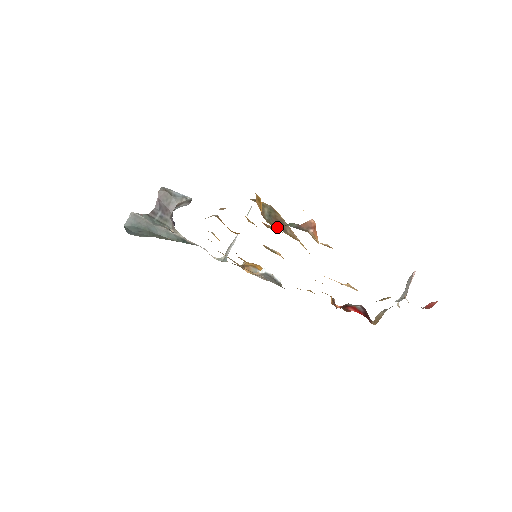
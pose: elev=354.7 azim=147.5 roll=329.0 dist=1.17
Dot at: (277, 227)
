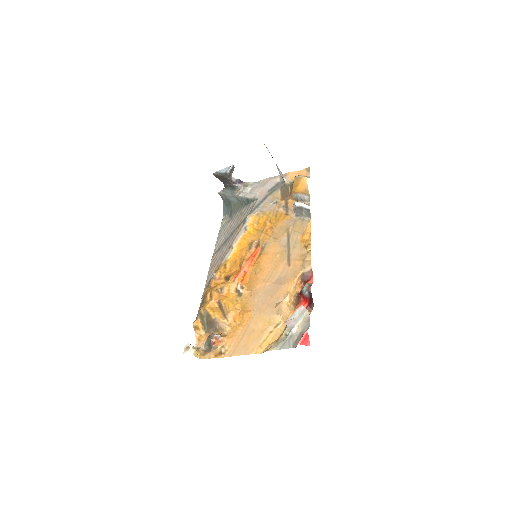
Dot at: (211, 330)
